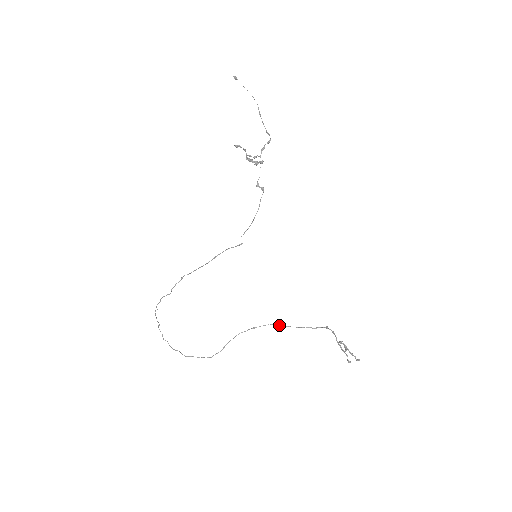
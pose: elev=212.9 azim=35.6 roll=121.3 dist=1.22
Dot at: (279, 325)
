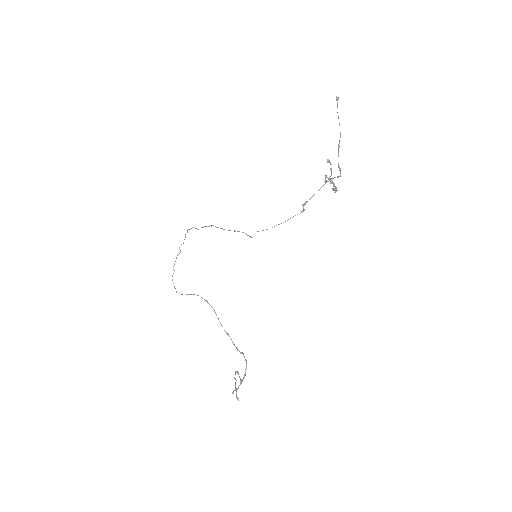
Dot at: occluded
